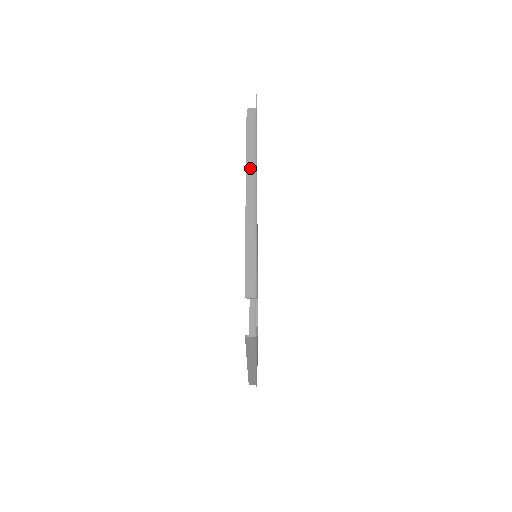
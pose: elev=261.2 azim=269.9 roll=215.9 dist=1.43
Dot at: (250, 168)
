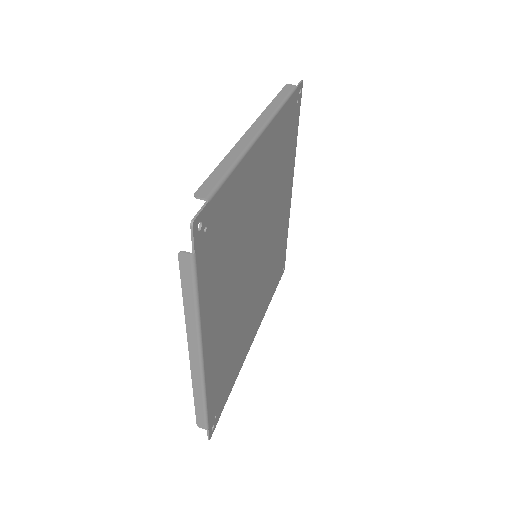
Dot at: occluded
